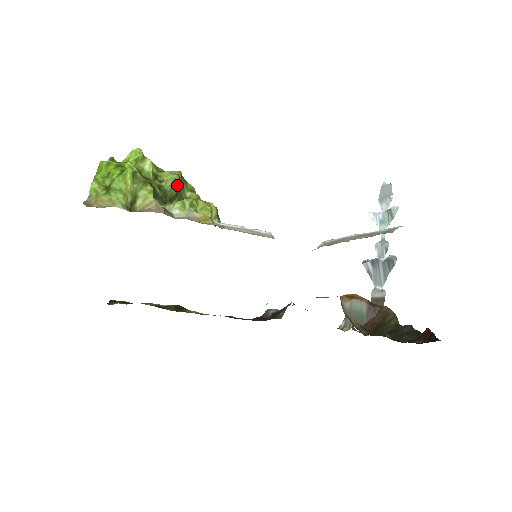
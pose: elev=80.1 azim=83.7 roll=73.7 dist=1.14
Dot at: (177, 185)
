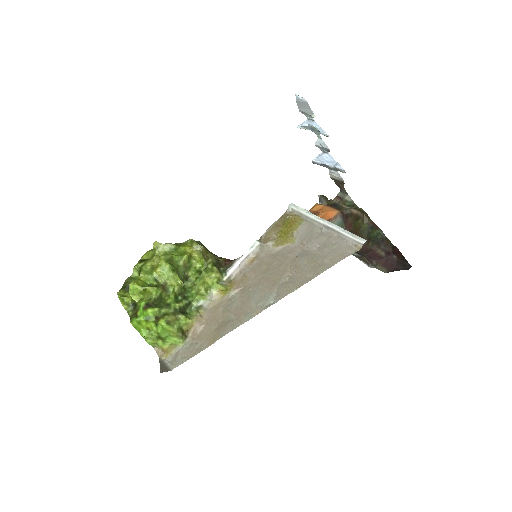
Dot at: (181, 281)
